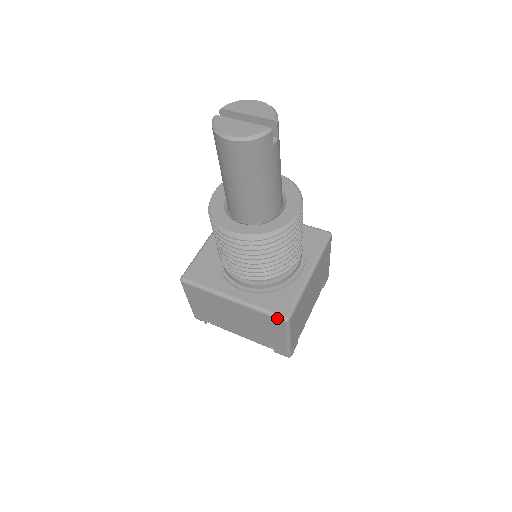
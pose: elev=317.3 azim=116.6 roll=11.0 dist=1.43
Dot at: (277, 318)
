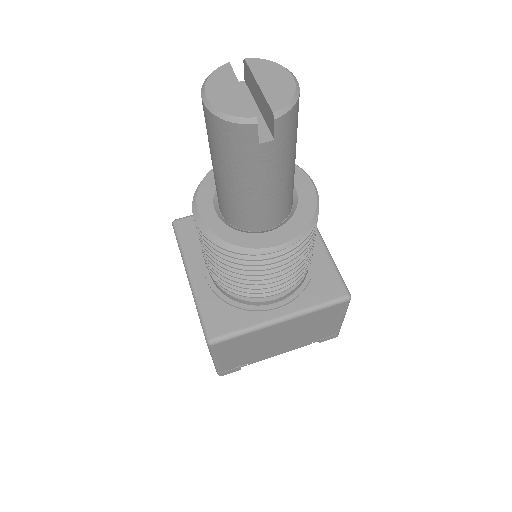
Dot at: (204, 332)
